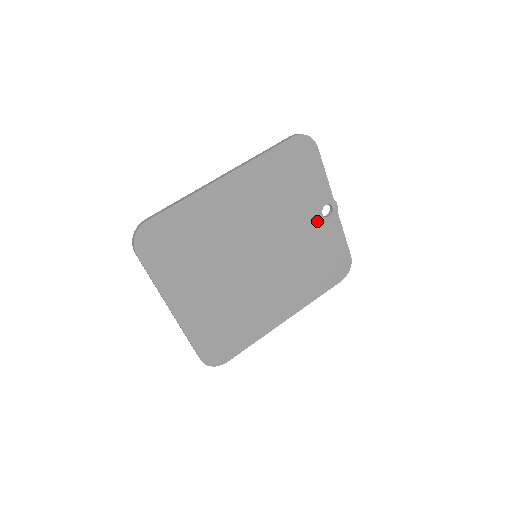
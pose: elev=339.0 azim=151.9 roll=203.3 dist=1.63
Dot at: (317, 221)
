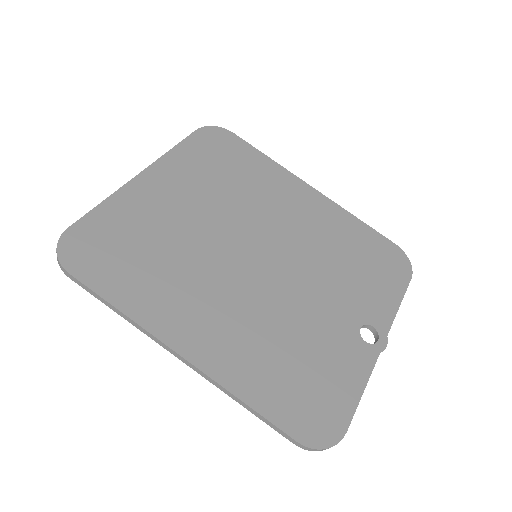
Dot at: (348, 325)
